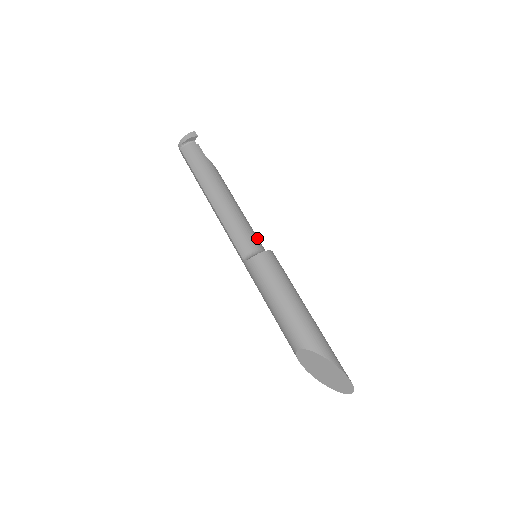
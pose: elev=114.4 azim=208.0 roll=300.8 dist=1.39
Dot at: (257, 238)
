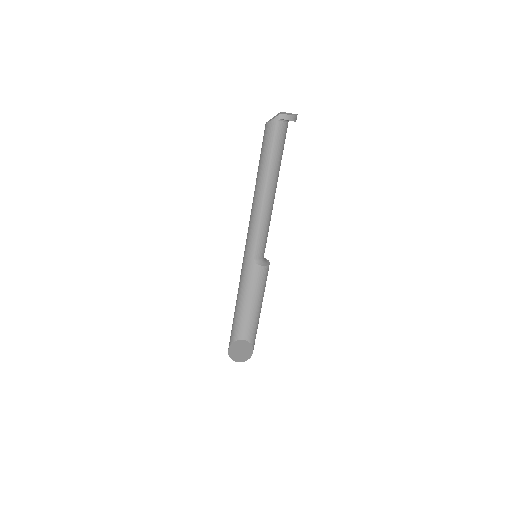
Dot at: occluded
